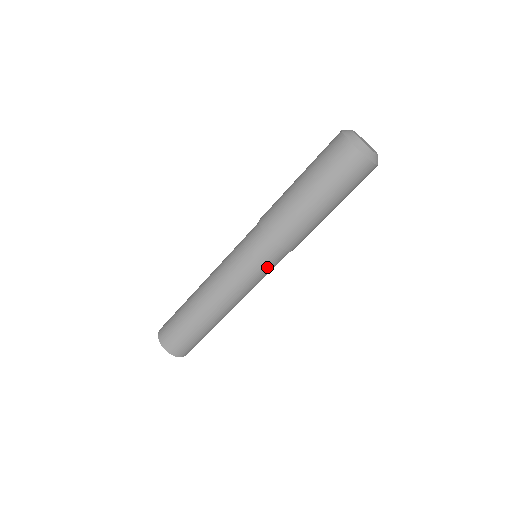
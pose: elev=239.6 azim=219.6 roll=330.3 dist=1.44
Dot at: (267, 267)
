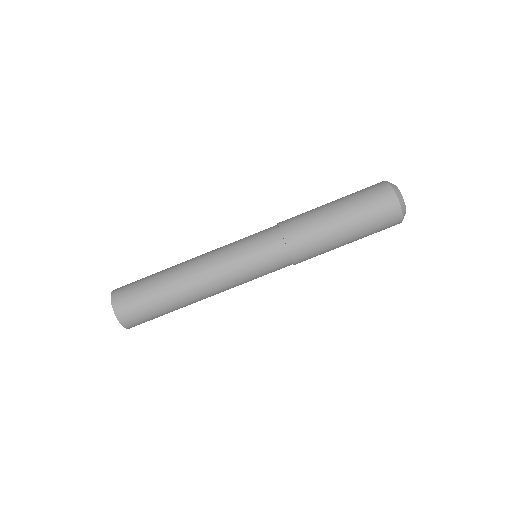
Dot at: (263, 260)
